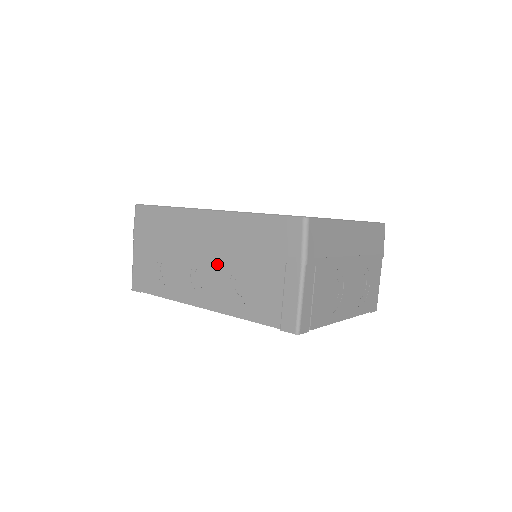
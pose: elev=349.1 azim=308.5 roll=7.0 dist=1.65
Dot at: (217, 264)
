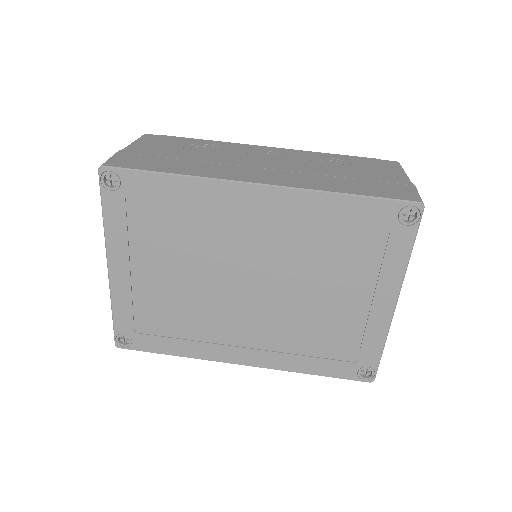
Dot at: occluded
